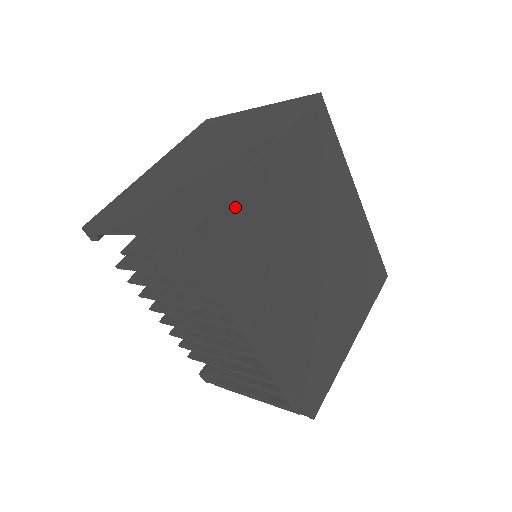
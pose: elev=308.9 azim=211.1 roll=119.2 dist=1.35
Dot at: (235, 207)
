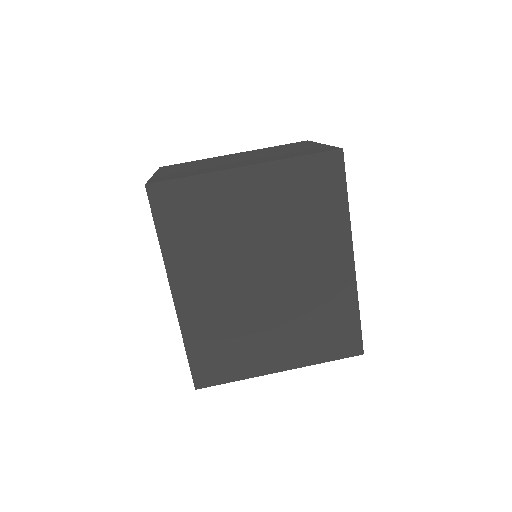
Dot at: (190, 190)
